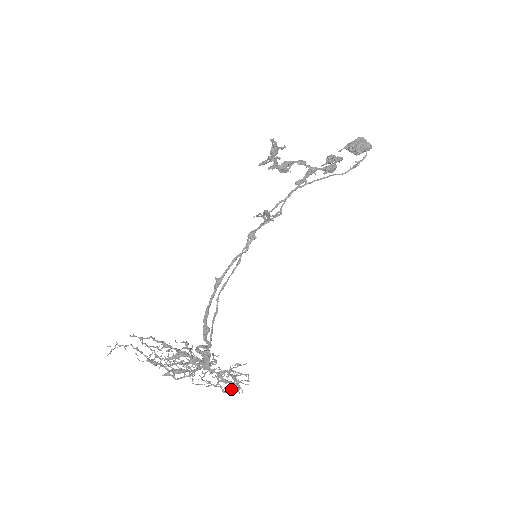
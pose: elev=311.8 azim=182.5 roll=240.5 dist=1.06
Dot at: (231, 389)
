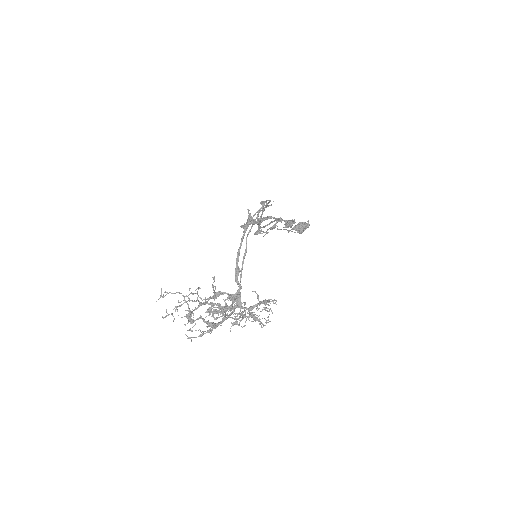
Dot at: (266, 301)
